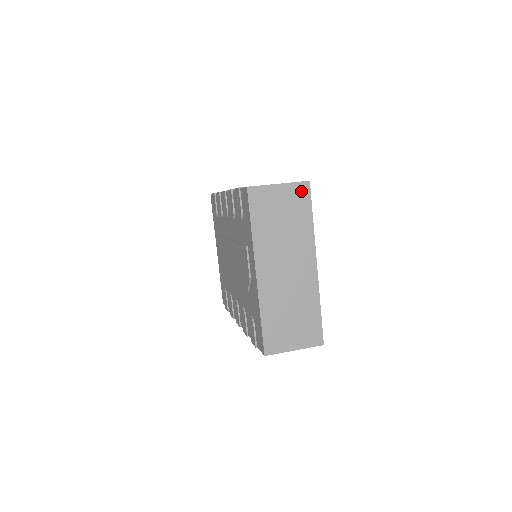
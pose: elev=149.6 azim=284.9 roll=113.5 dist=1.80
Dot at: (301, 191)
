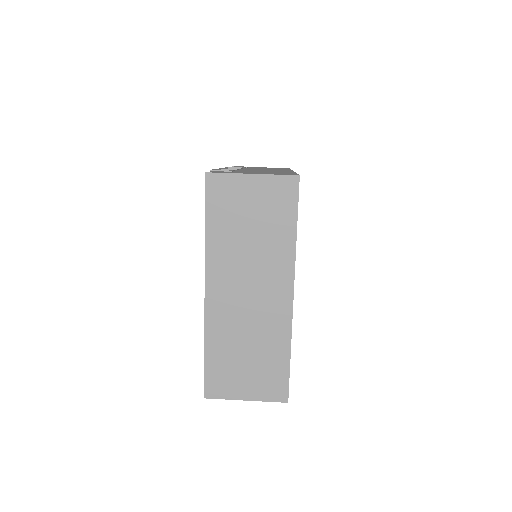
Dot at: (284, 189)
